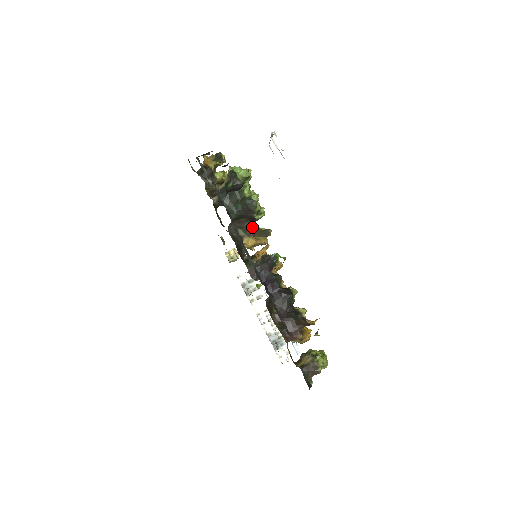
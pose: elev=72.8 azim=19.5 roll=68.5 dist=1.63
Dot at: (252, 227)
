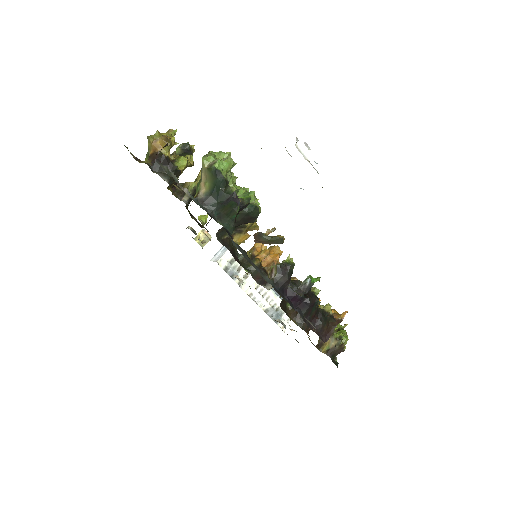
Dot at: occluded
